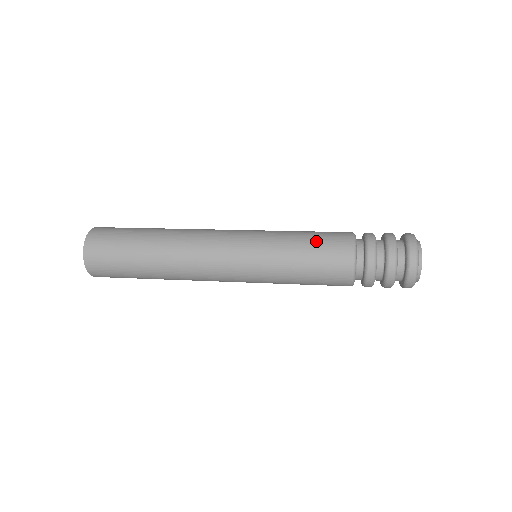
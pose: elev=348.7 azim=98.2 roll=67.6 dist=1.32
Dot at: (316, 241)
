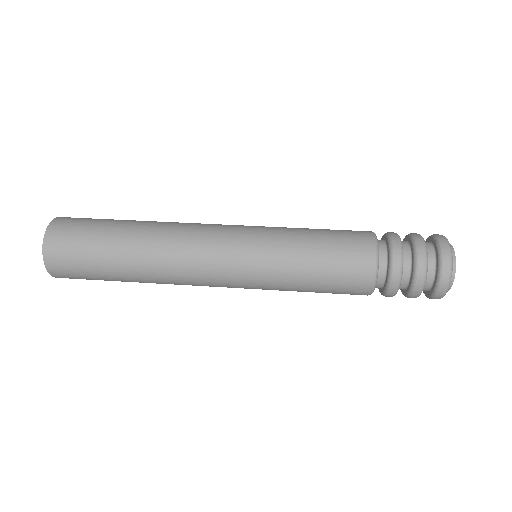
Dot at: (330, 235)
